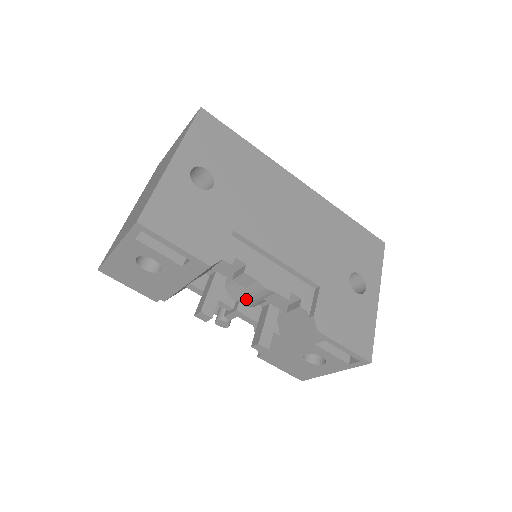
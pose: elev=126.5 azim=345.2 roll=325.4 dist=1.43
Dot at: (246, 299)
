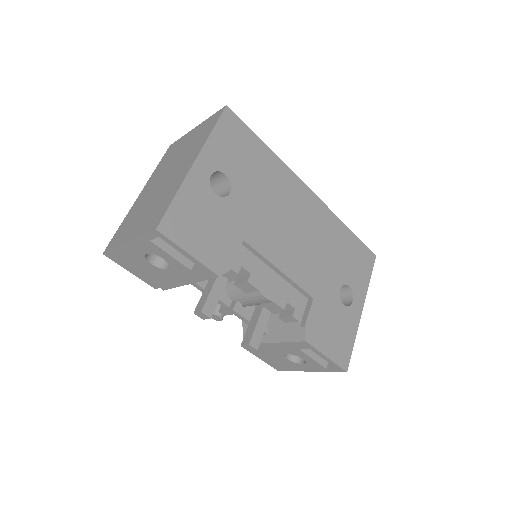
Dot at: (243, 301)
